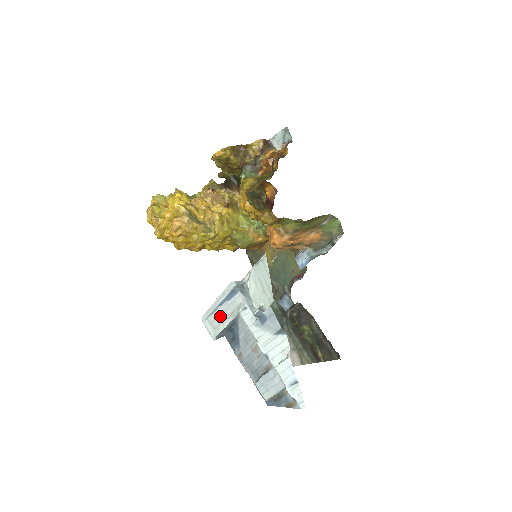
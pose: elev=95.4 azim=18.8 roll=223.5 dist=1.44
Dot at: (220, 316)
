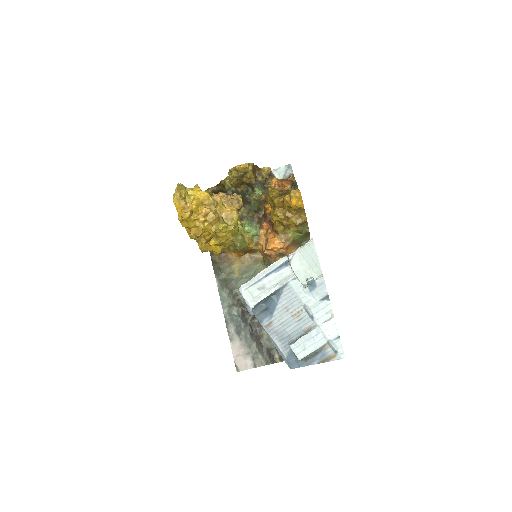
Dot at: (263, 286)
